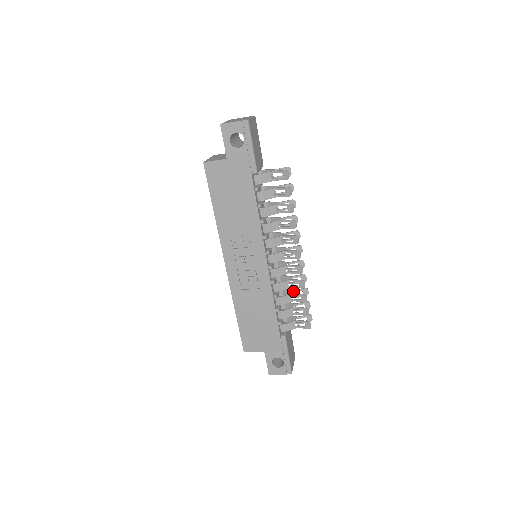
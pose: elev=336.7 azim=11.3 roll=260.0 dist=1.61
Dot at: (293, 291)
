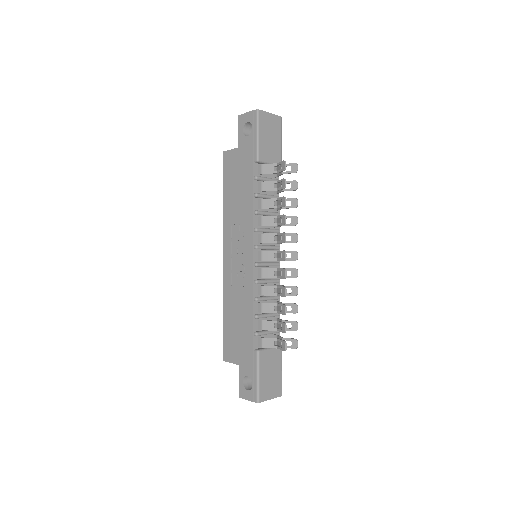
Dot at: (282, 303)
